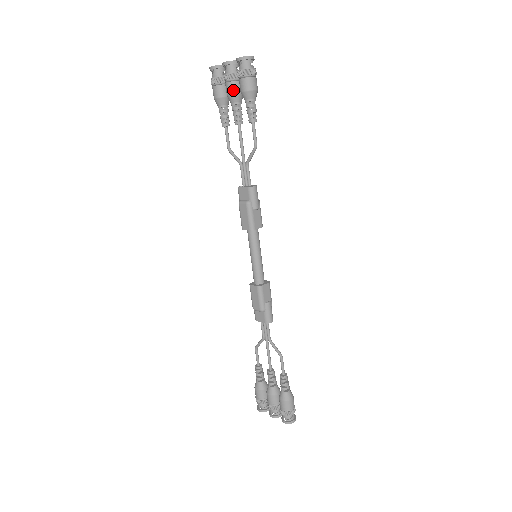
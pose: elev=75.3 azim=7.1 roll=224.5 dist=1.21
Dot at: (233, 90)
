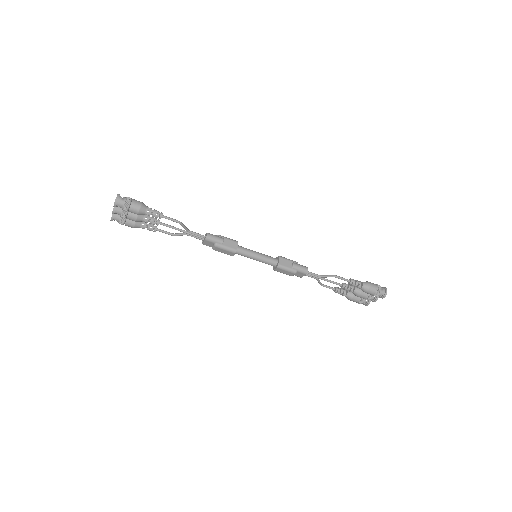
Dot at: (134, 217)
